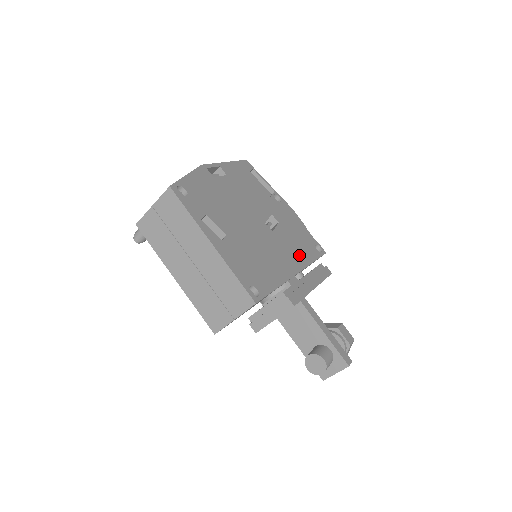
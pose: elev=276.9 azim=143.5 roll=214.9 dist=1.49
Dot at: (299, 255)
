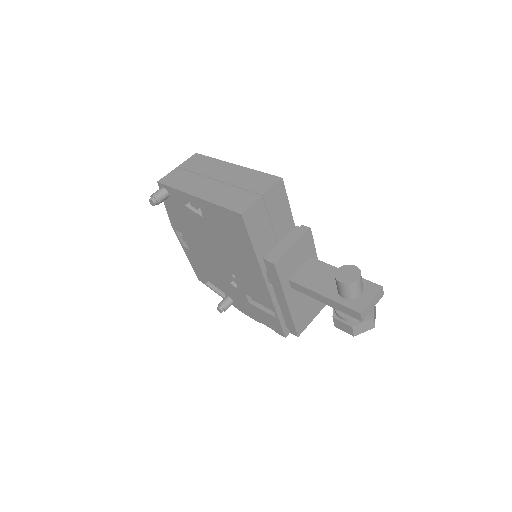
Dot at: occluded
